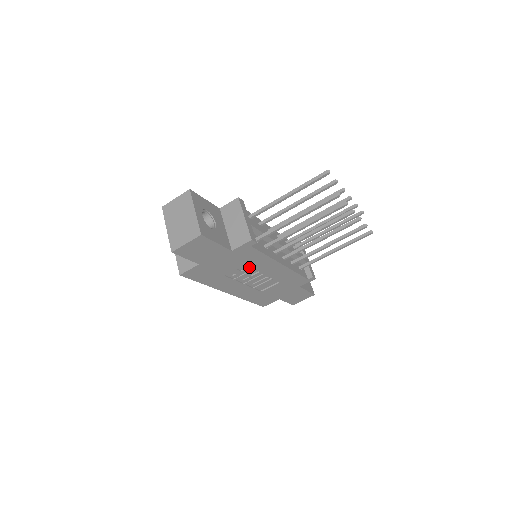
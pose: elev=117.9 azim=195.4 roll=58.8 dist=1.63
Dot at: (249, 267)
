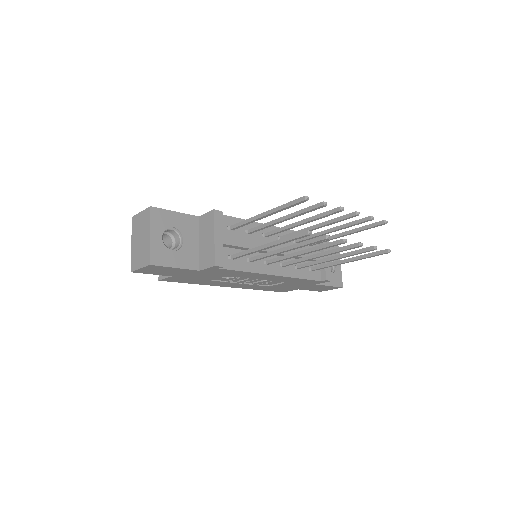
Dot at: (236, 276)
